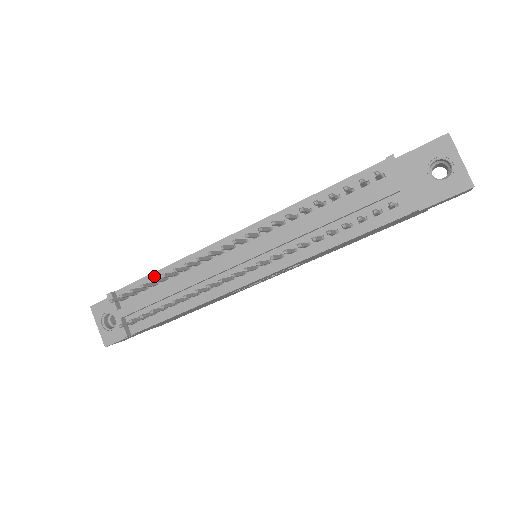
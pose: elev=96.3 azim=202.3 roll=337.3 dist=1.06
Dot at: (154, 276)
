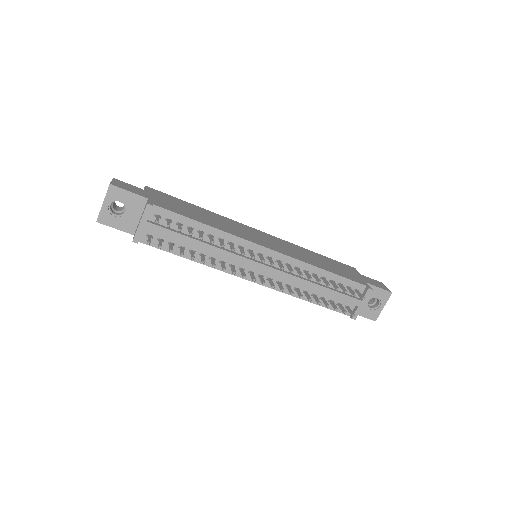
Dot at: (194, 223)
